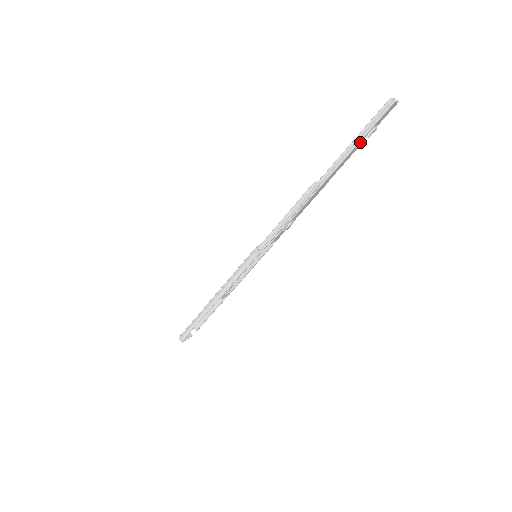
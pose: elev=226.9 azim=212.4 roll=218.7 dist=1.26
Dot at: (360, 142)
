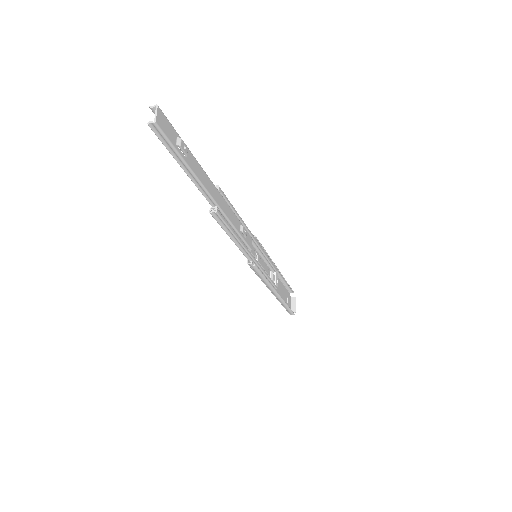
Dot at: (188, 162)
